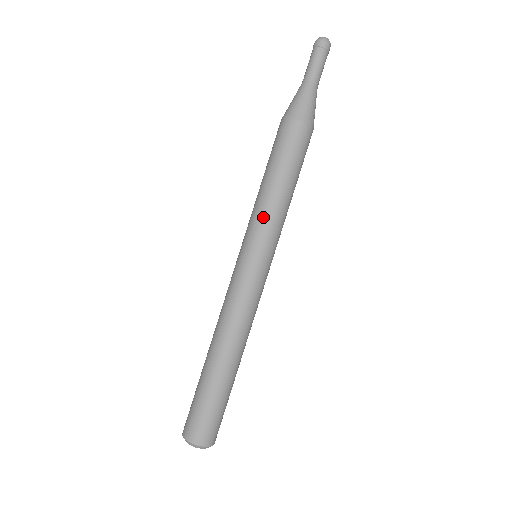
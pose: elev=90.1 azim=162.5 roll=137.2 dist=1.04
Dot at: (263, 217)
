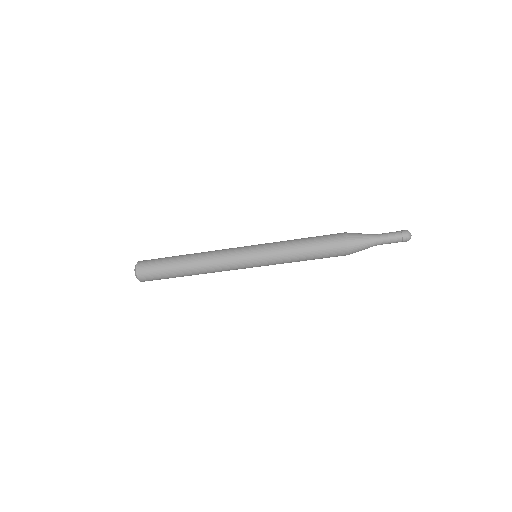
Dot at: (278, 250)
